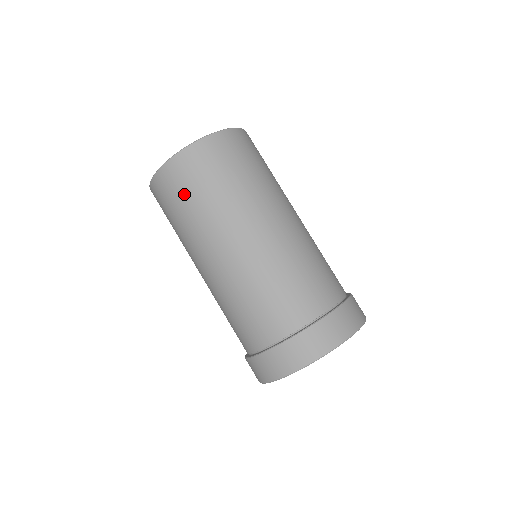
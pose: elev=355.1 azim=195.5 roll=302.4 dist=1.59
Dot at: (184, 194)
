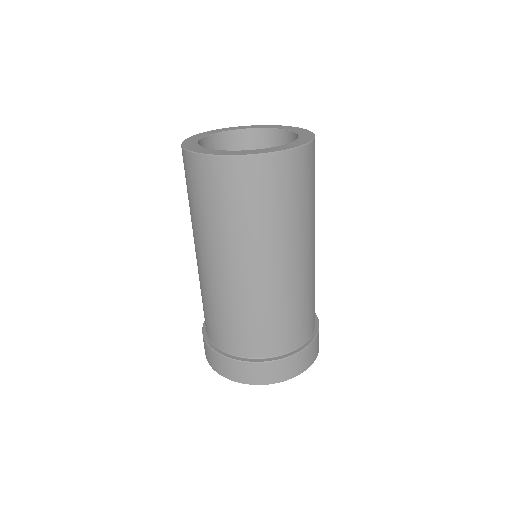
Dot at: (274, 196)
